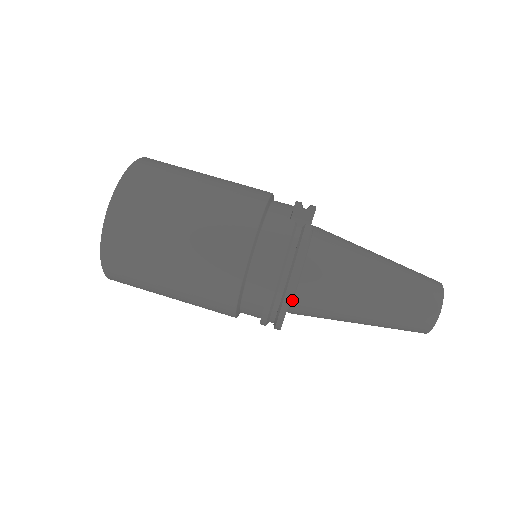
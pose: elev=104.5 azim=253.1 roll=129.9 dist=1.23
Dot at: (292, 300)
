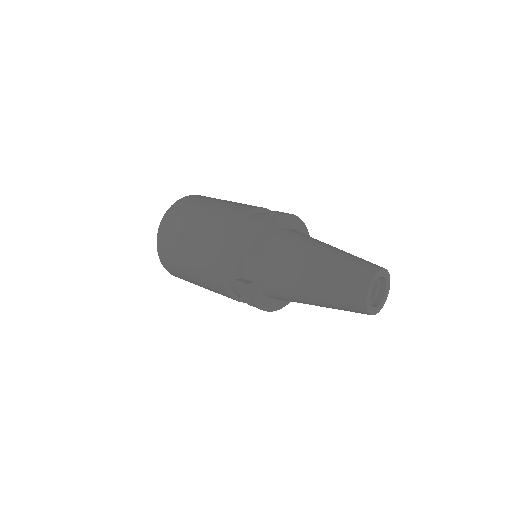
Dot at: (284, 229)
